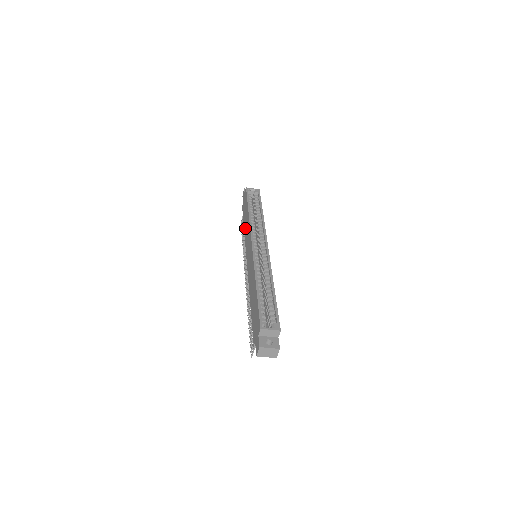
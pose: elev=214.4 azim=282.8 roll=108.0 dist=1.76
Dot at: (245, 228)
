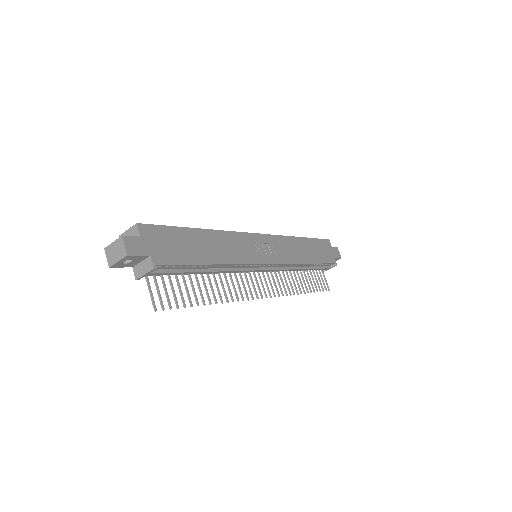
Dot at: occluded
